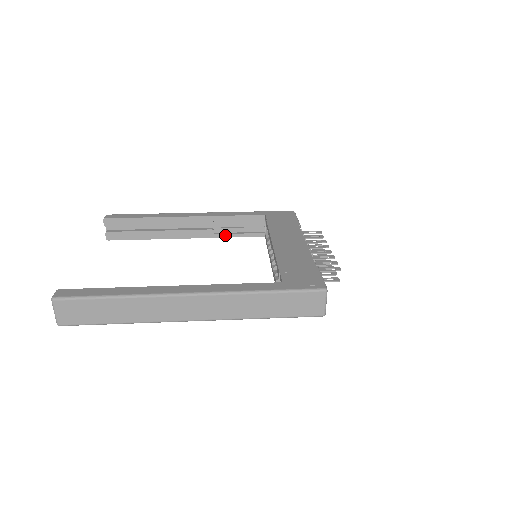
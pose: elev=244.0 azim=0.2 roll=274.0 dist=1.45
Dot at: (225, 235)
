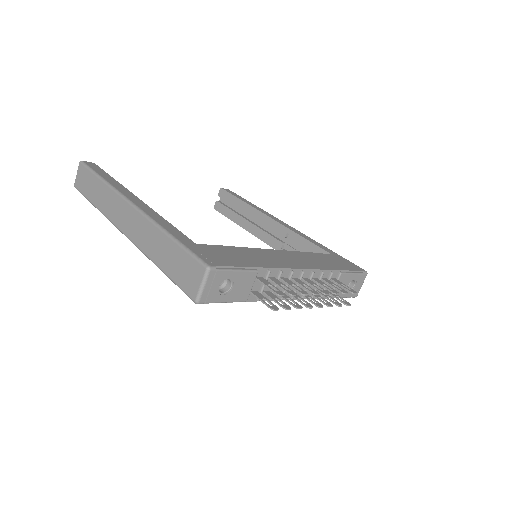
Dot at: occluded
